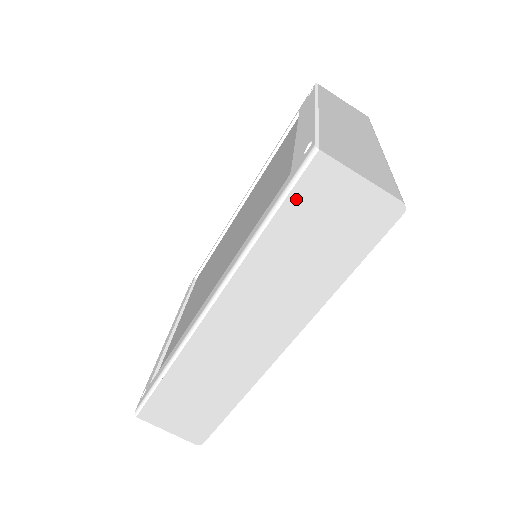
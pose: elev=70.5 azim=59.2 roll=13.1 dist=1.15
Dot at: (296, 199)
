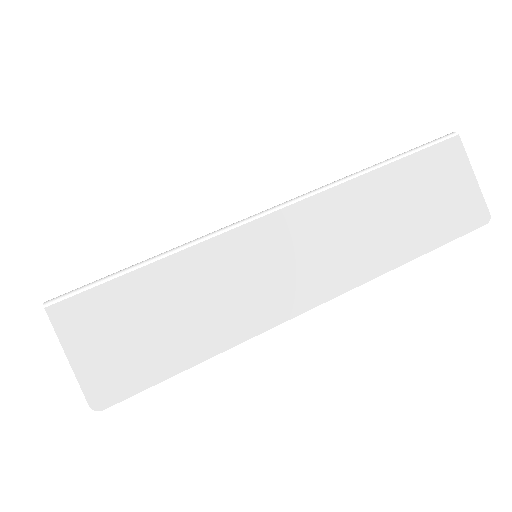
Dot at: (423, 158)
